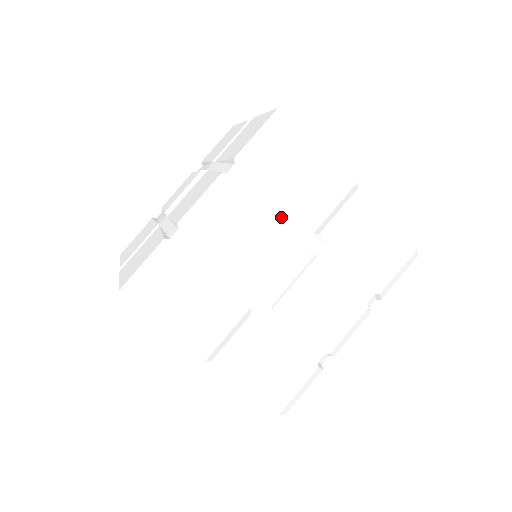
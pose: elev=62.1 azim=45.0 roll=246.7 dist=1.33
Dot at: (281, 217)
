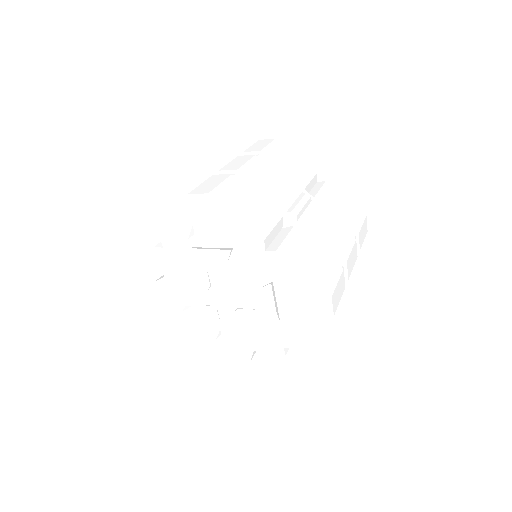
Dot at: (282, 176)
